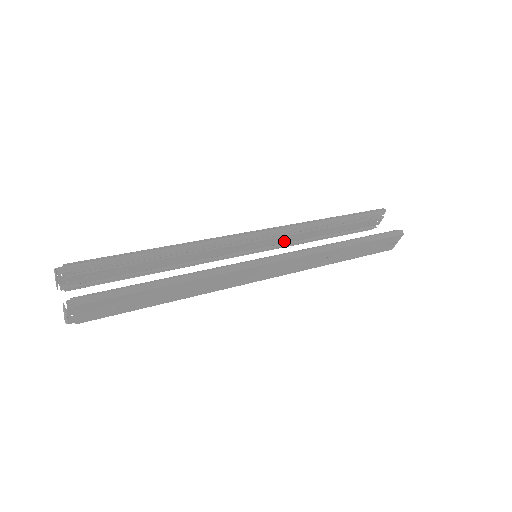
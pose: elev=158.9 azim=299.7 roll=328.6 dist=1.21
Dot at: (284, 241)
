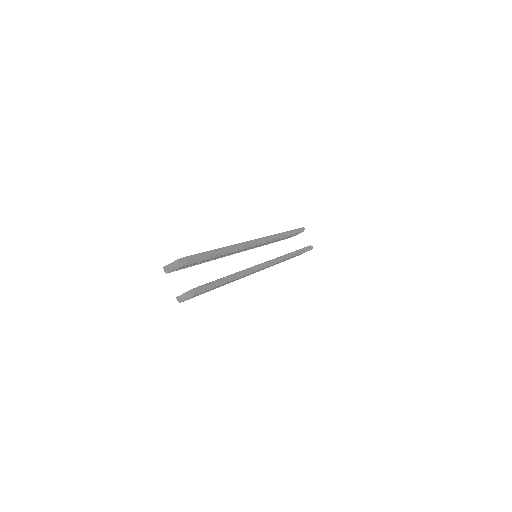
Dot at: (263, 244)
